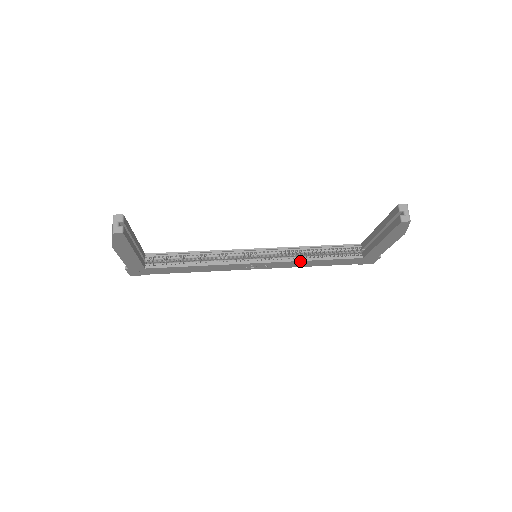
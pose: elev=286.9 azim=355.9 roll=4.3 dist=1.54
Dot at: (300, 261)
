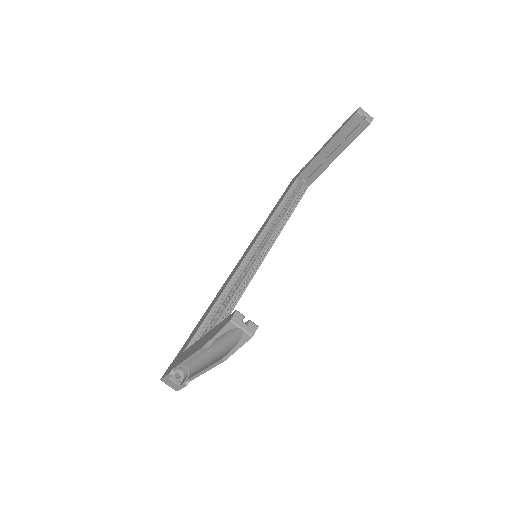
Dot at: (282, 229)
